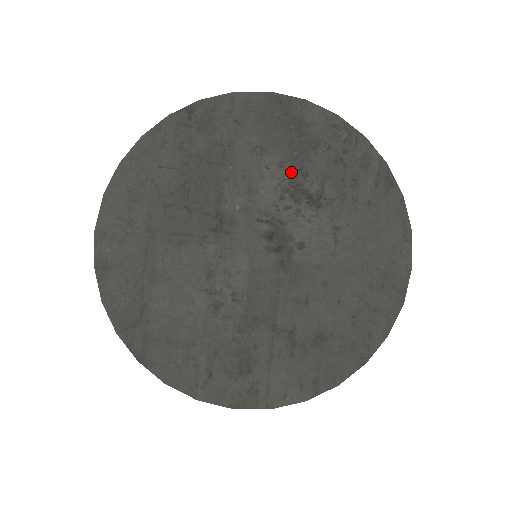
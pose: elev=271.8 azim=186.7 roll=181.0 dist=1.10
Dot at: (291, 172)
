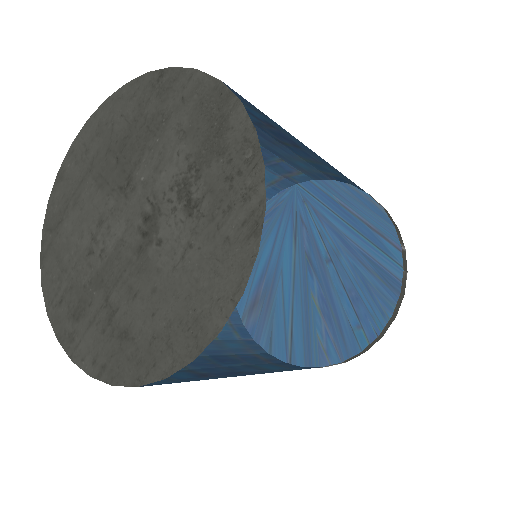
Dot at: (191, 168)
